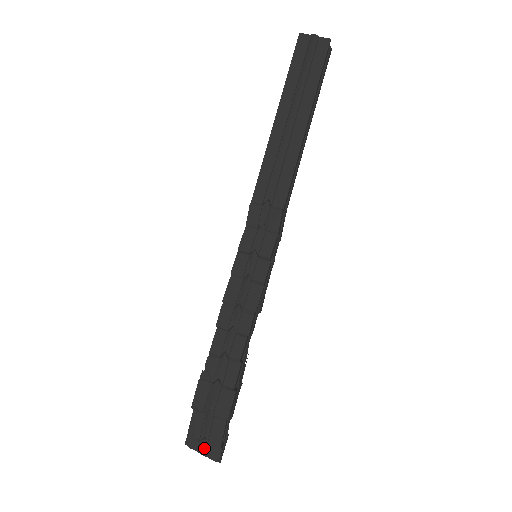
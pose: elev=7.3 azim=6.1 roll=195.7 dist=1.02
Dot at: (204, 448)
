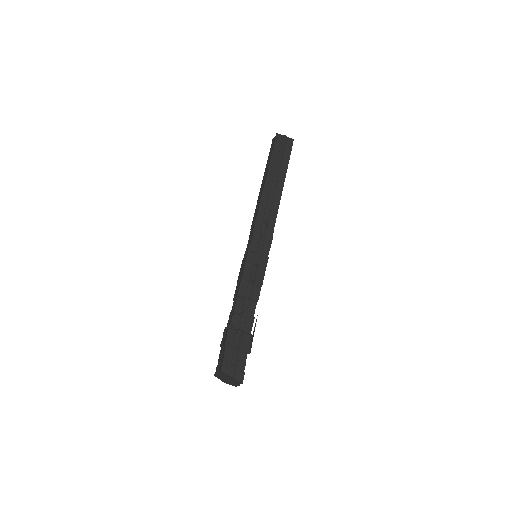
Dot at: (234, 372)
